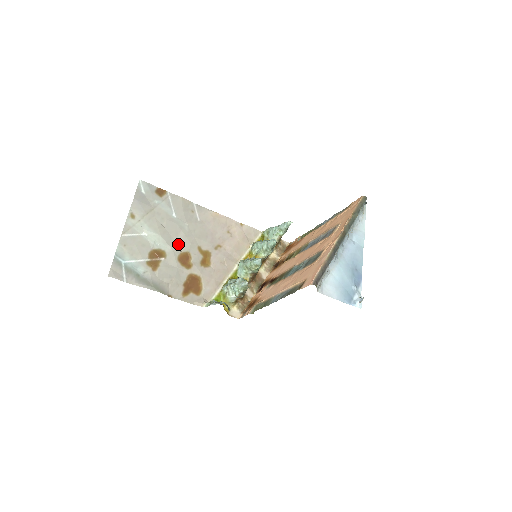
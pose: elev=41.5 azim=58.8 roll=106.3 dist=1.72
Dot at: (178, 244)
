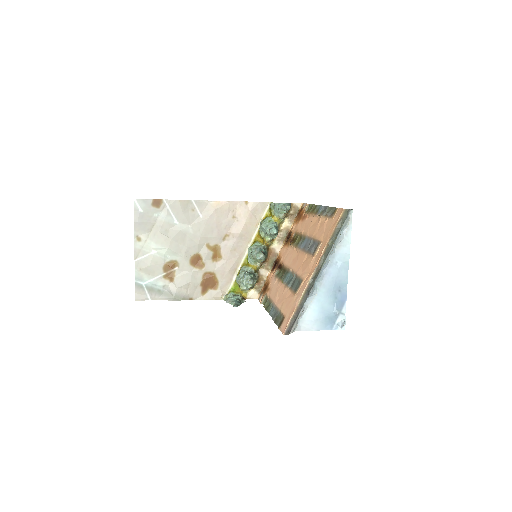
Dot at: (187, 249)
